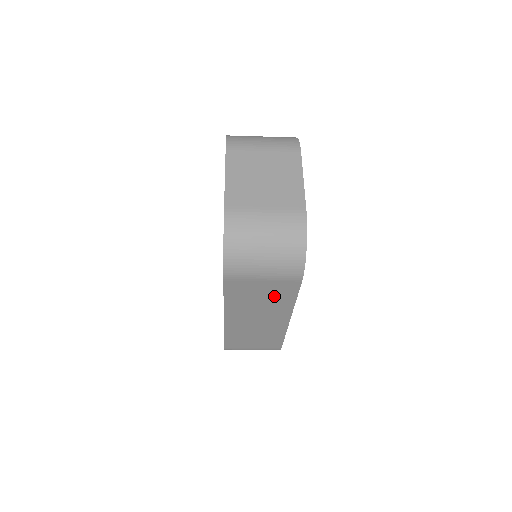
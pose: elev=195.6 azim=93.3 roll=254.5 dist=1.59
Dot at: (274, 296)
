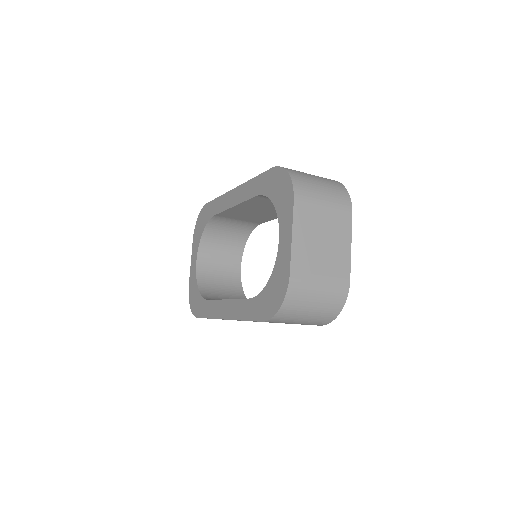
Dot at: (286, 323)
